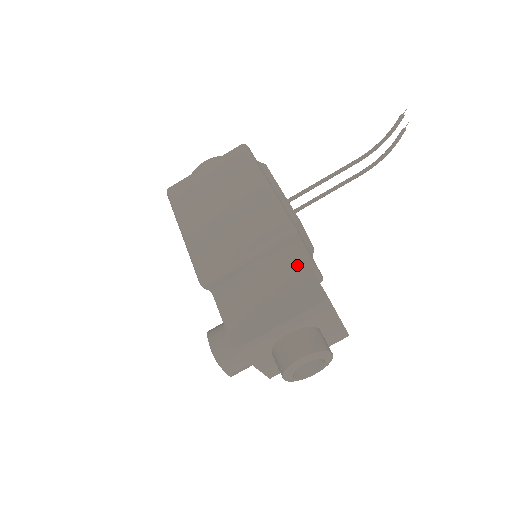
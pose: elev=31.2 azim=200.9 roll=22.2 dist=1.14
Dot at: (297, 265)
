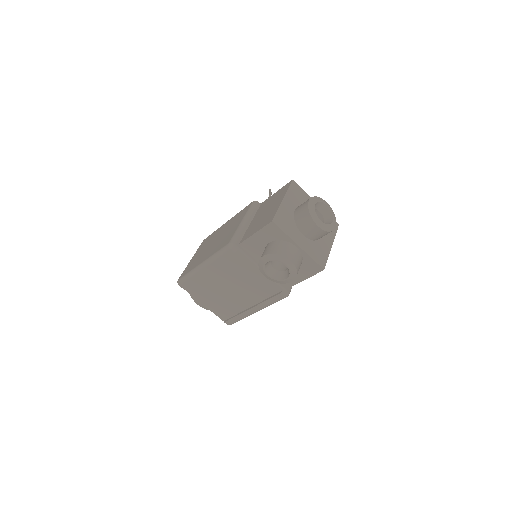
Dot at: (270, 199)
